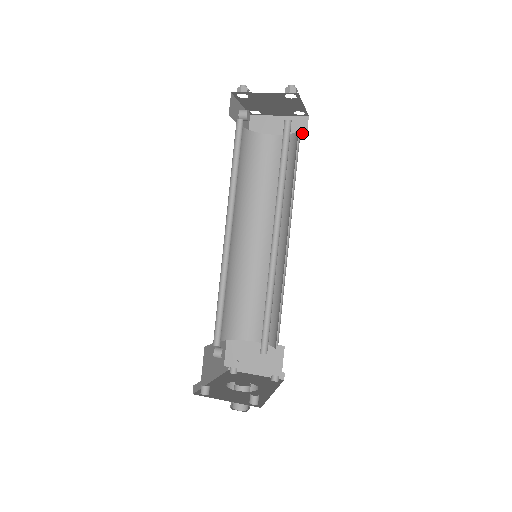
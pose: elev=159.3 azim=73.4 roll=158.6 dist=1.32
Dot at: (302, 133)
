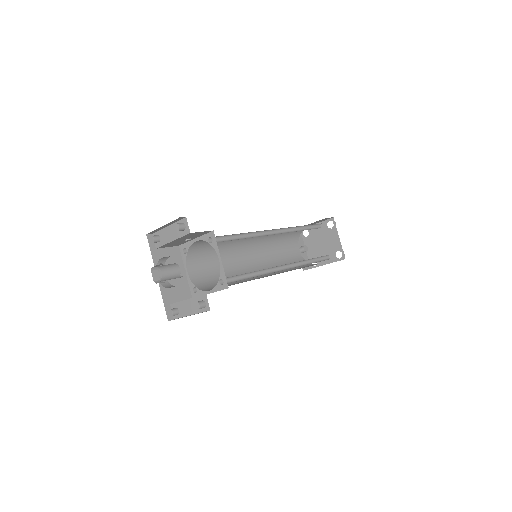
Dot at: occluded
